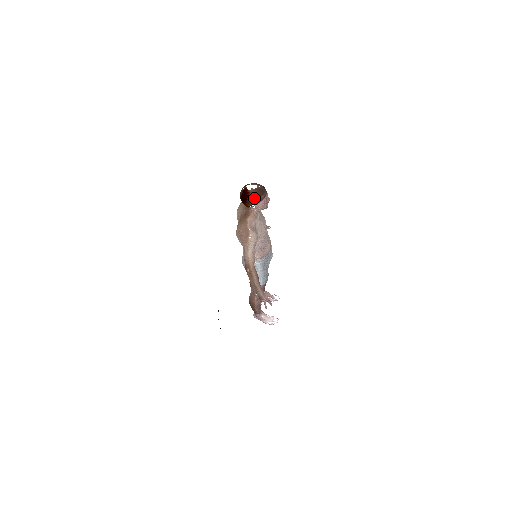
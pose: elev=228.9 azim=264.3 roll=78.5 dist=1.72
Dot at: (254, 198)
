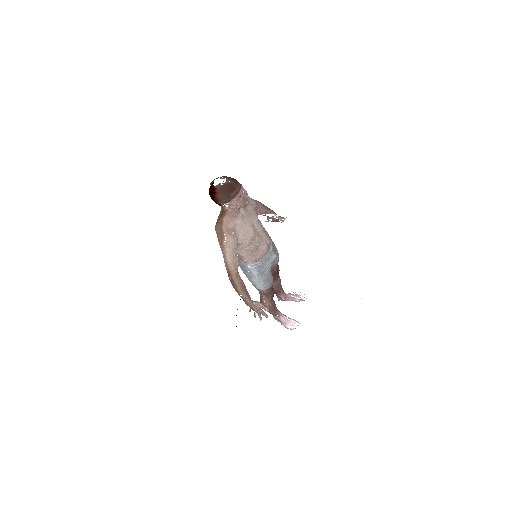
Dot at: (222, 196)
